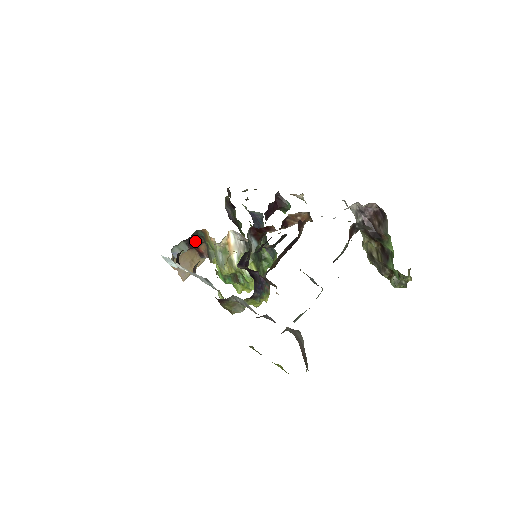
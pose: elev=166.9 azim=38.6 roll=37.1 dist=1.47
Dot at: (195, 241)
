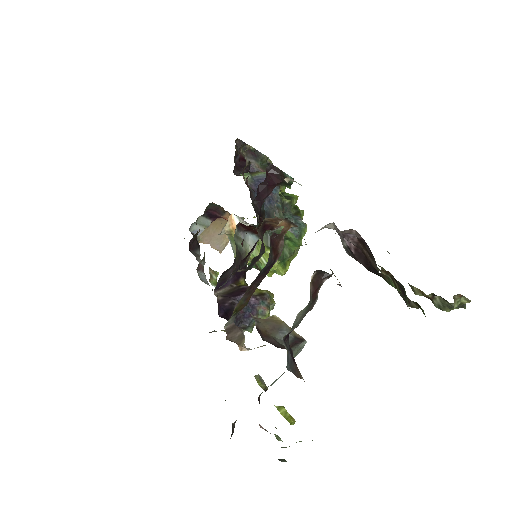
Dot at: (215, 213)
